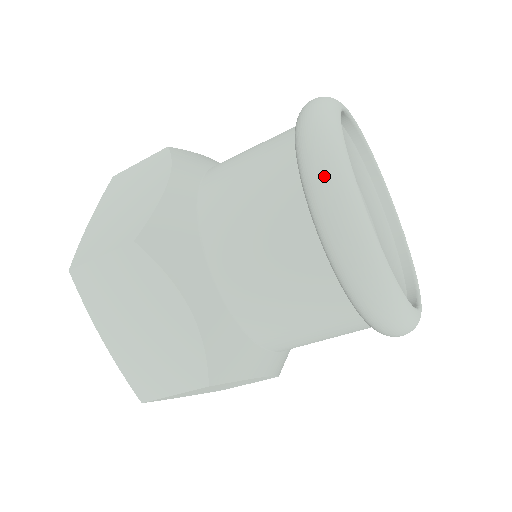
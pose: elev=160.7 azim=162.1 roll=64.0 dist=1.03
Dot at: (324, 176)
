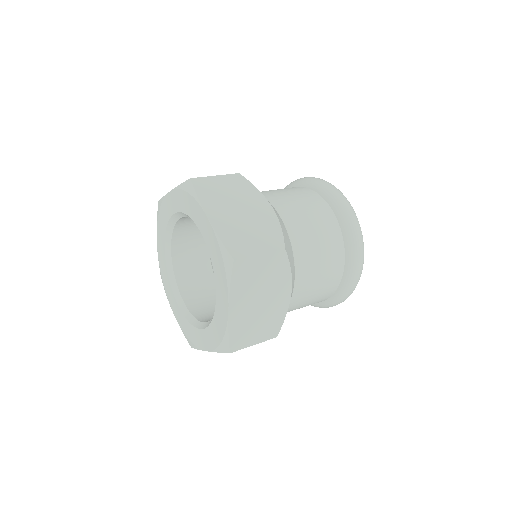
Dot at: (359, 233)
